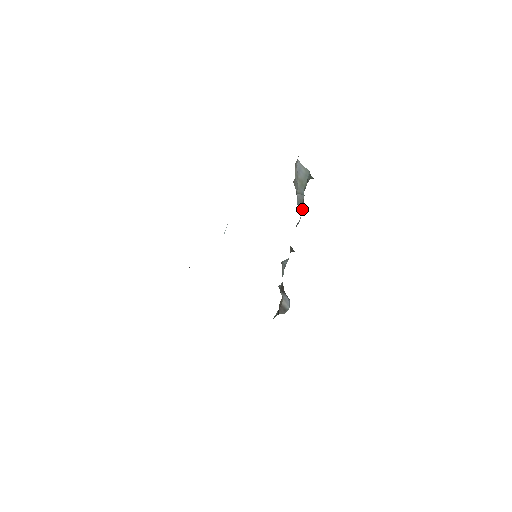
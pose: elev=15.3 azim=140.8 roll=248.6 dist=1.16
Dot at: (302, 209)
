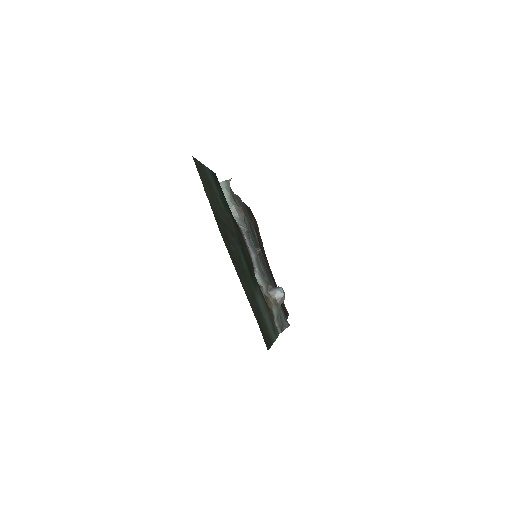
Dot at: (242, 213)
